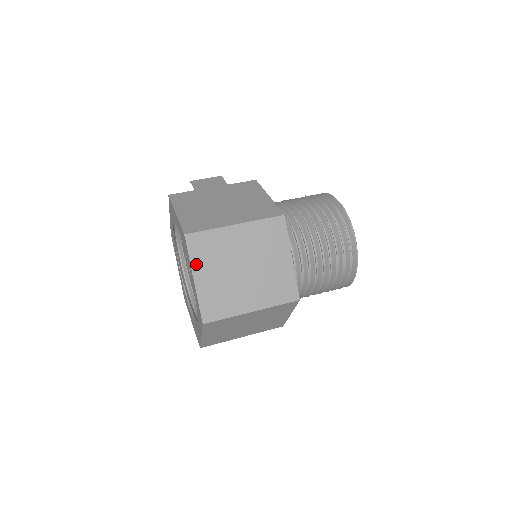
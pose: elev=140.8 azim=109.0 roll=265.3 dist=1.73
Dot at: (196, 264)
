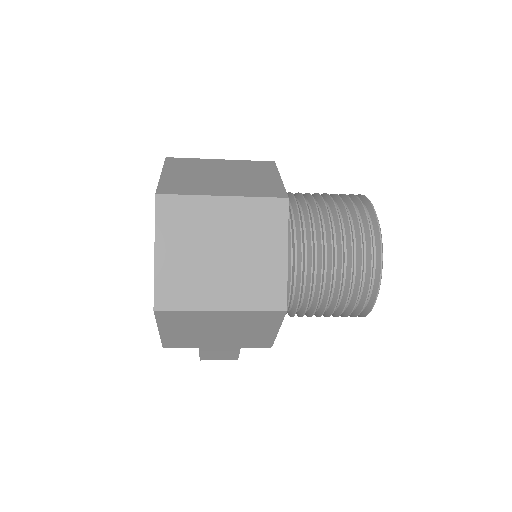
Dot at: (169, 168)
